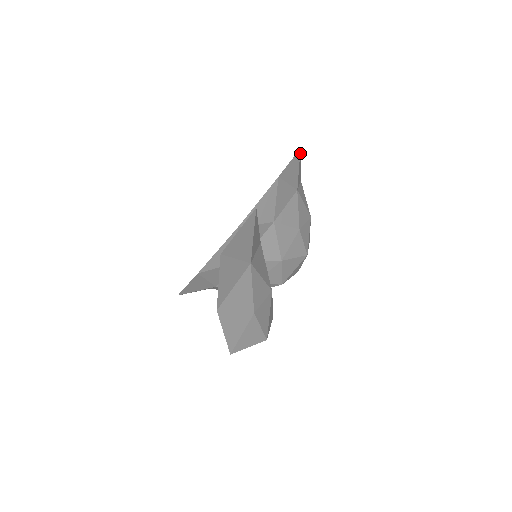
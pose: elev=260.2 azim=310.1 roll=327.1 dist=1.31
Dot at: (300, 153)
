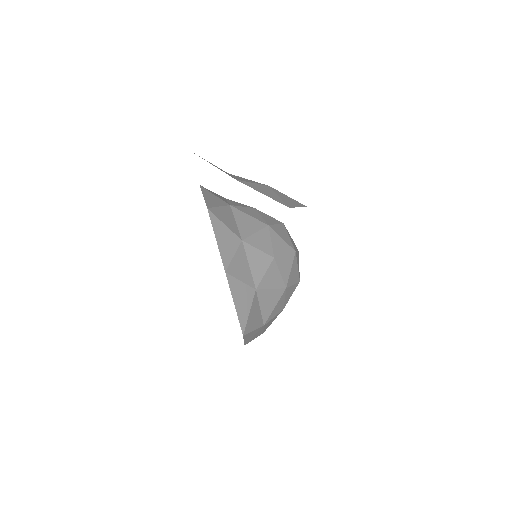
Dot at: occluded
